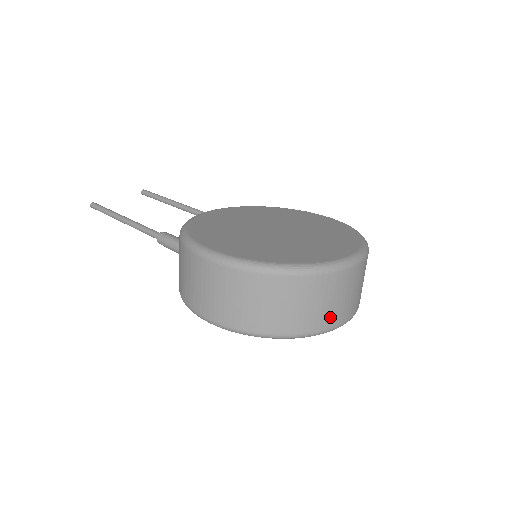
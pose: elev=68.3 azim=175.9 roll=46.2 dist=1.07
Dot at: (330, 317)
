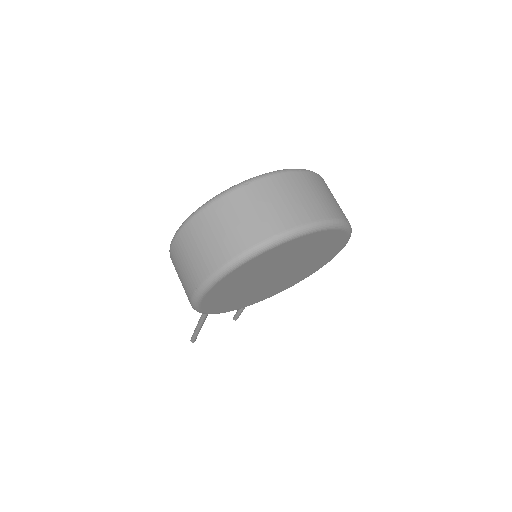
Dot at: (274, 222)
